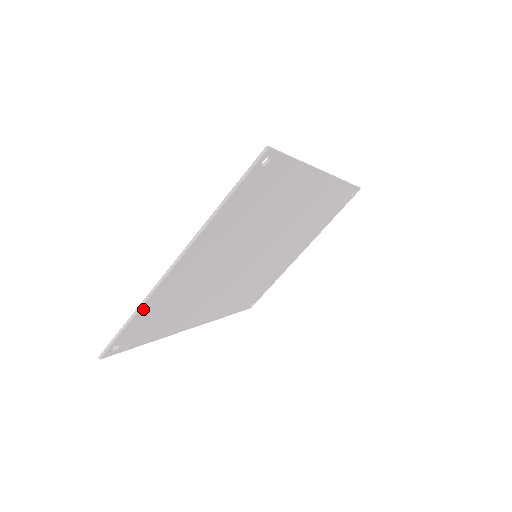
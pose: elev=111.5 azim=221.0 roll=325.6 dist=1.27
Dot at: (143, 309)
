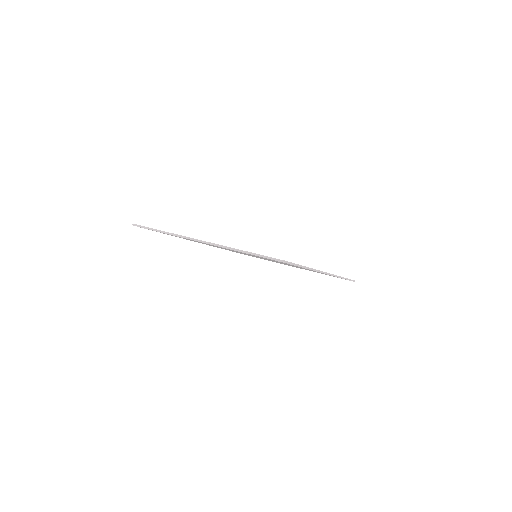
Dot at: (170, 234)
